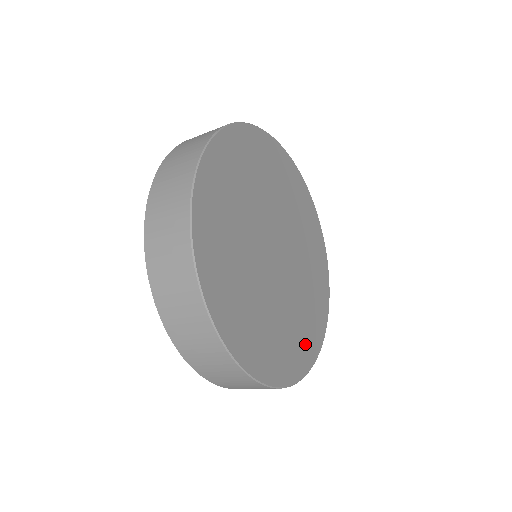
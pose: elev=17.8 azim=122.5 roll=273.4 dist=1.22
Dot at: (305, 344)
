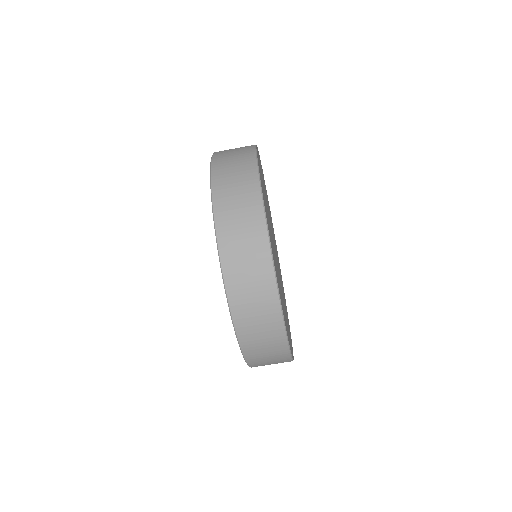
Dot at: occluded
